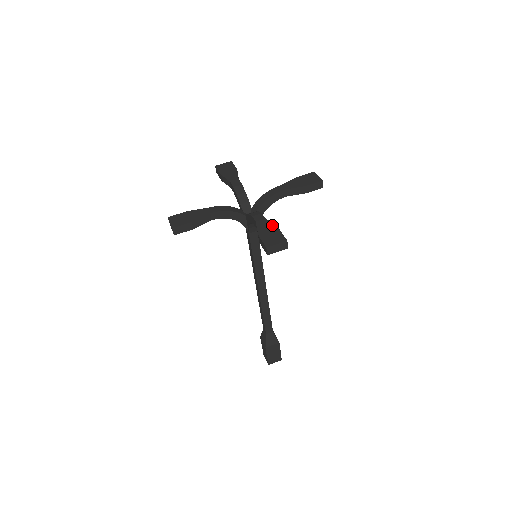
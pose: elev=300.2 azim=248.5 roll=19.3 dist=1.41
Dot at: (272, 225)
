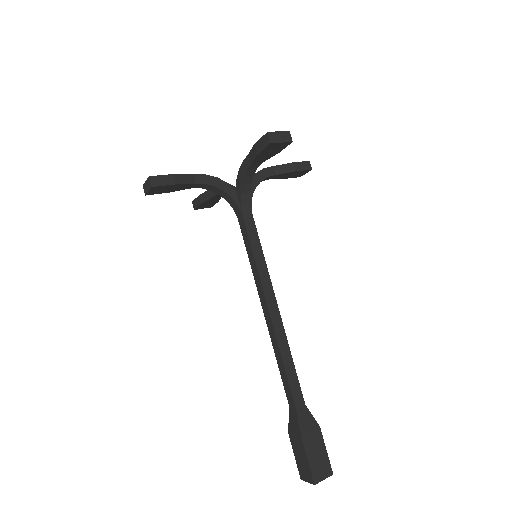
Dot at: occluded
